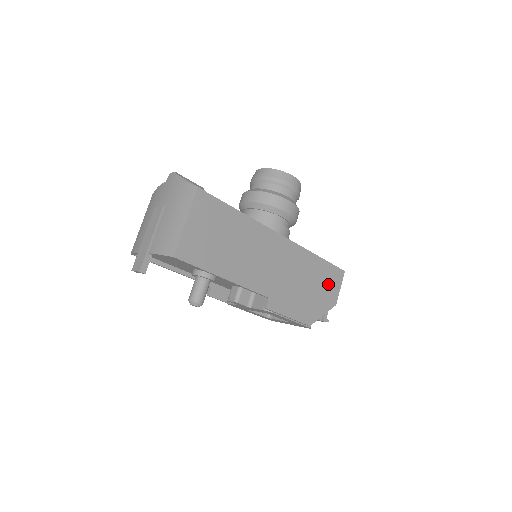
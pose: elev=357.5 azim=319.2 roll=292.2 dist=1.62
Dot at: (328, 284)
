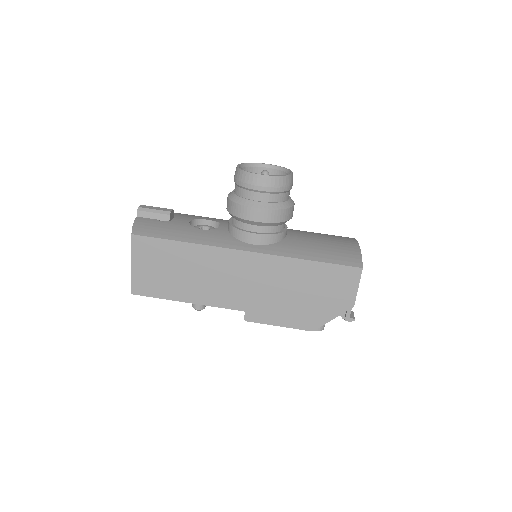
Dot at: (334, 287)
